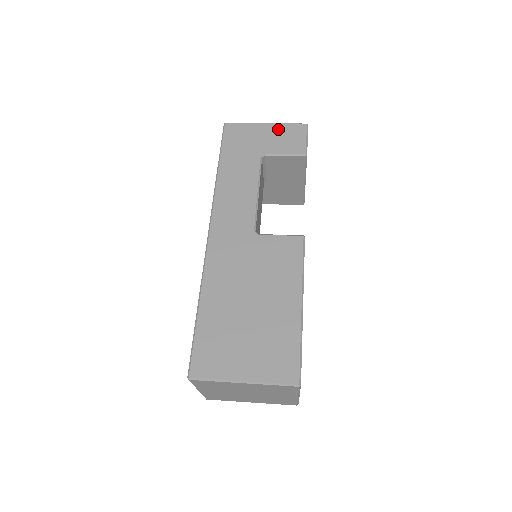
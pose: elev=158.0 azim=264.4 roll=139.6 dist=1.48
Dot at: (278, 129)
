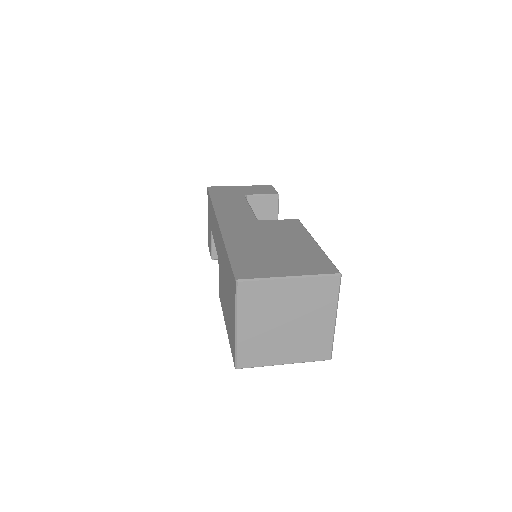
Dot at: (251, 187)
